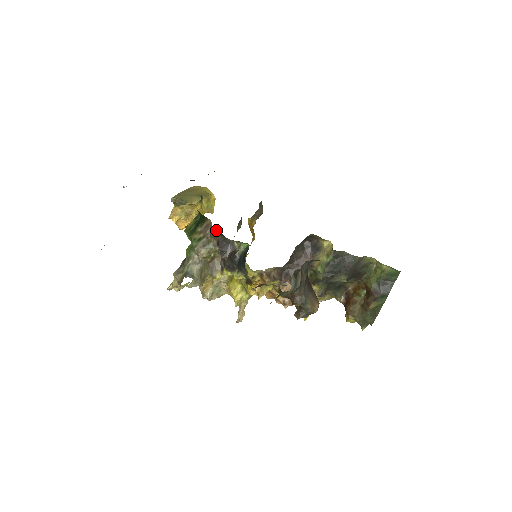
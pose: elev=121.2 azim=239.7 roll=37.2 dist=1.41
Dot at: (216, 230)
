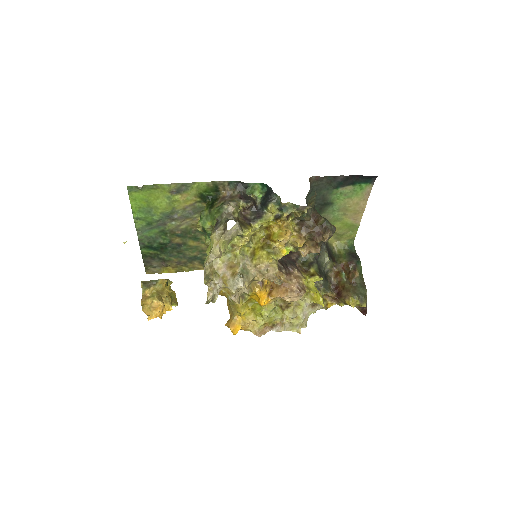
Dot at: (234, 191)
